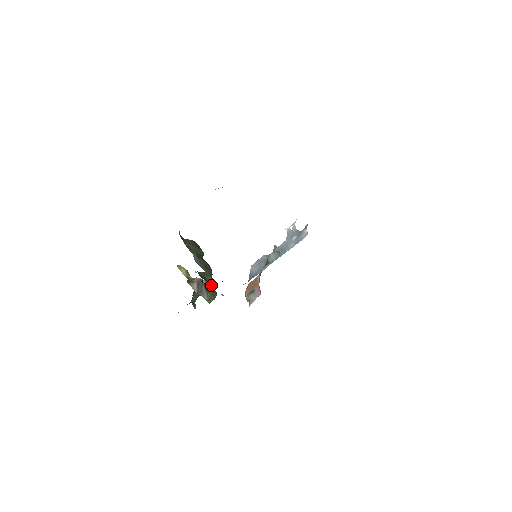
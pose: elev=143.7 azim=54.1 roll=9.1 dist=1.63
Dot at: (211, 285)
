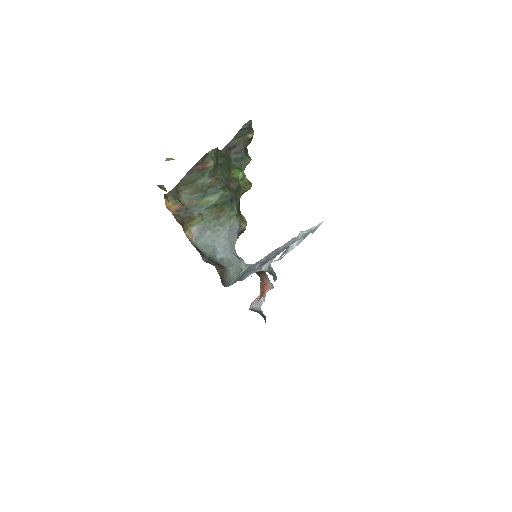
Dot at: (228, 251)
